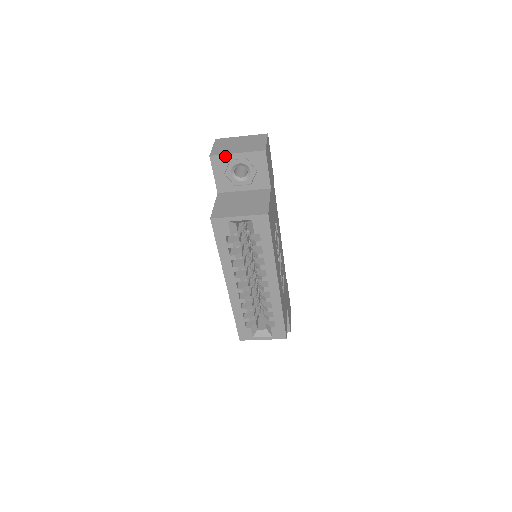
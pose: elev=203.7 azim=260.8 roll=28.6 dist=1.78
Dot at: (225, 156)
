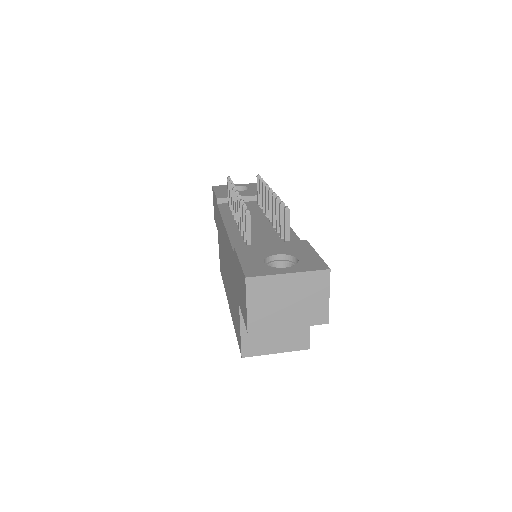
Dot at: (270, 329)
